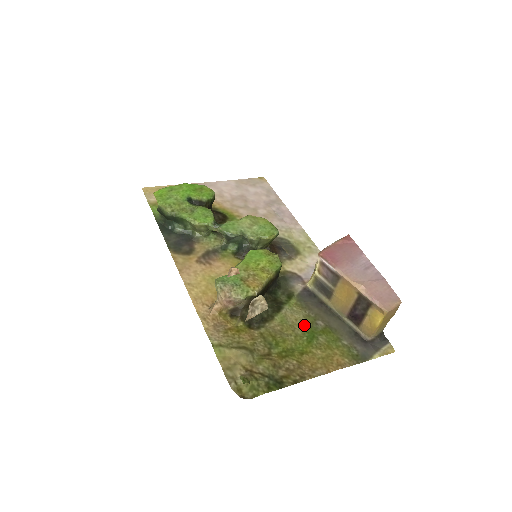
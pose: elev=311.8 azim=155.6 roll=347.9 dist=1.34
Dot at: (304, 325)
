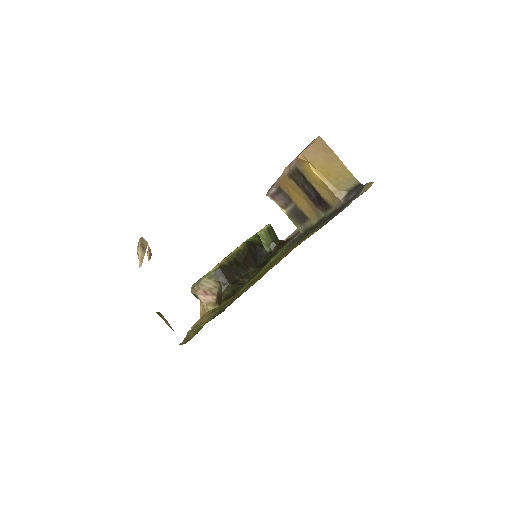
Dot at: occluded
